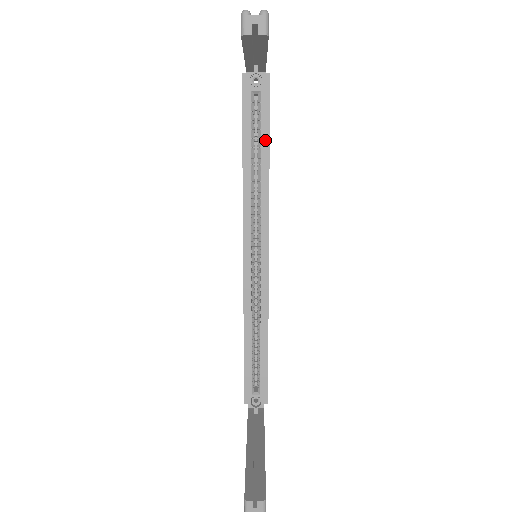
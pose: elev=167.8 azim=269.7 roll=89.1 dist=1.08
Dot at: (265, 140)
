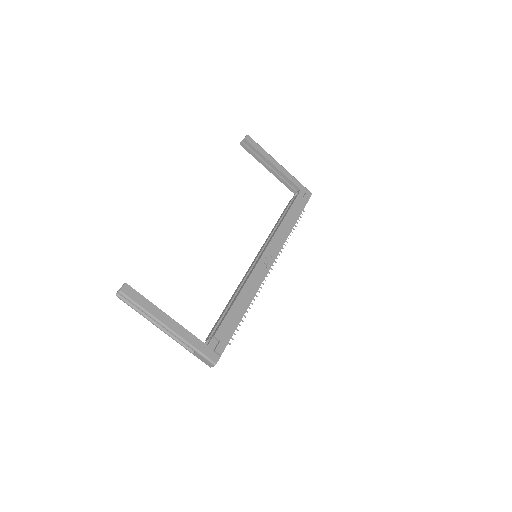
Dot at: (288, 211)
